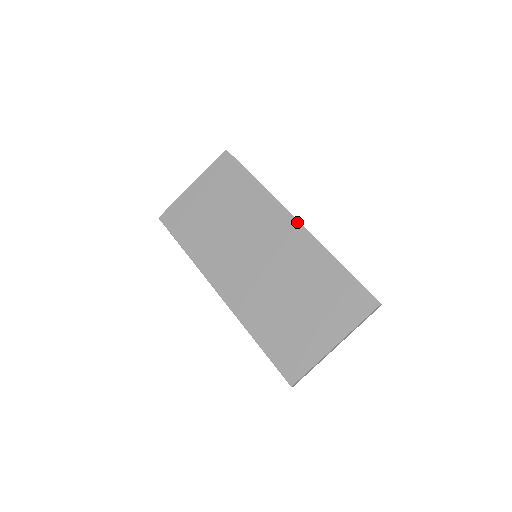
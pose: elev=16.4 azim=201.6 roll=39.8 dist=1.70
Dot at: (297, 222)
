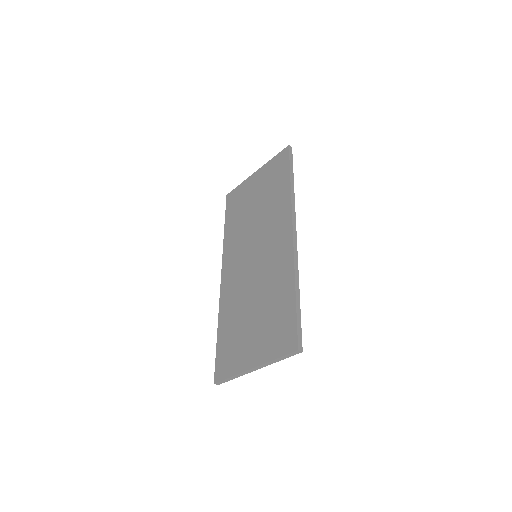
Dot at: (292, 236)
